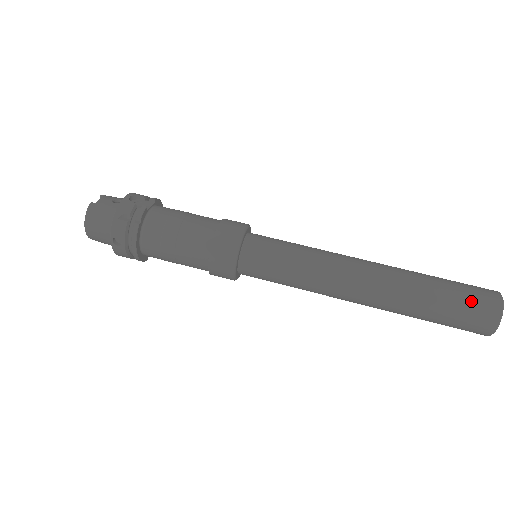
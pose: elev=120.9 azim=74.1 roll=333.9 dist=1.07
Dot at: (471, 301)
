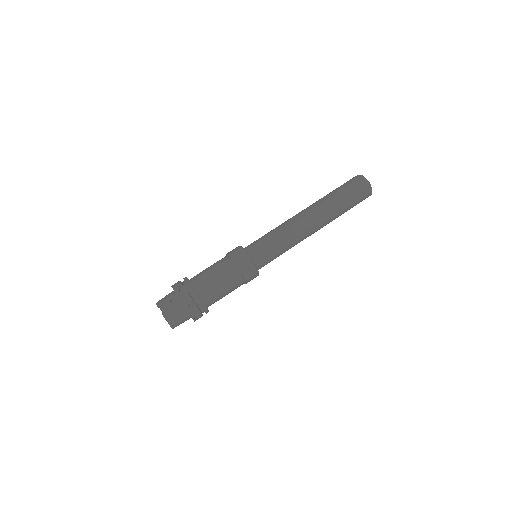
Dot at: (357, 191)
